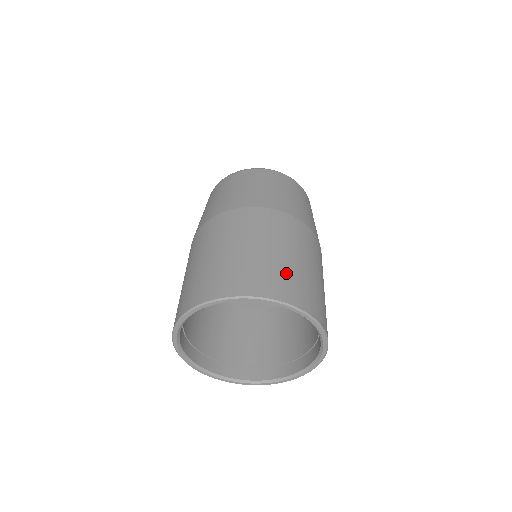
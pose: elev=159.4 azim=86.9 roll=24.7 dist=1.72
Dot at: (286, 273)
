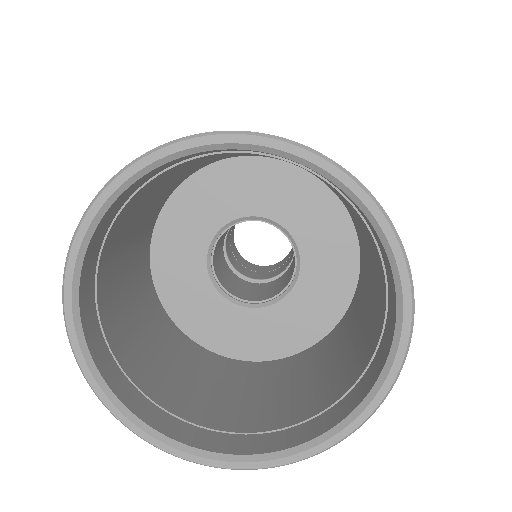
Dot at: occluded
